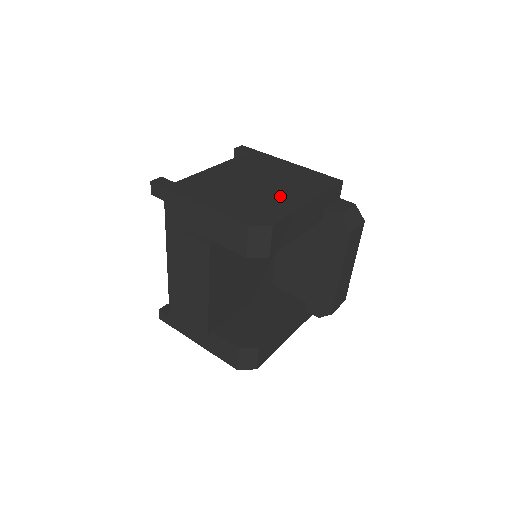
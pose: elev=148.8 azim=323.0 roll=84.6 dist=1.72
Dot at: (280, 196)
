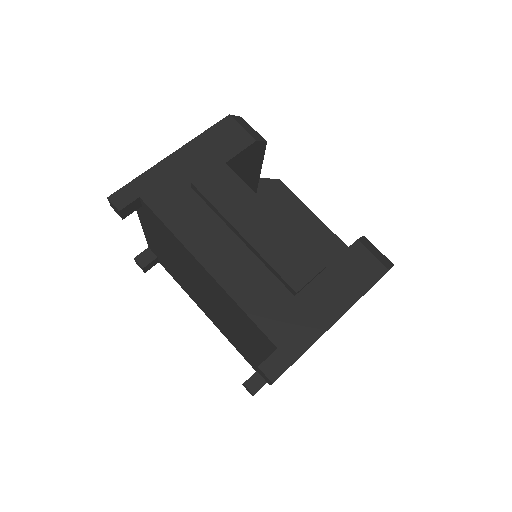
Dot at: occluded
